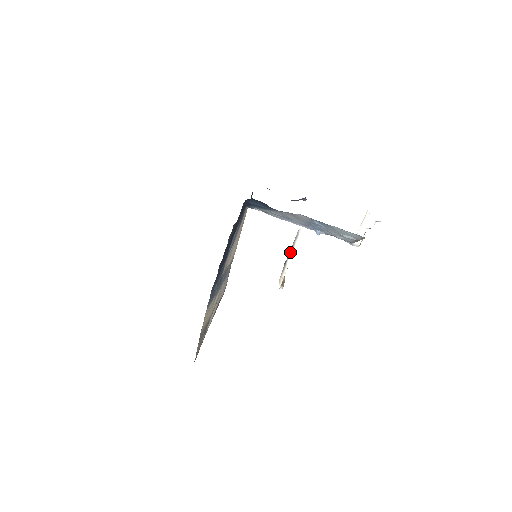
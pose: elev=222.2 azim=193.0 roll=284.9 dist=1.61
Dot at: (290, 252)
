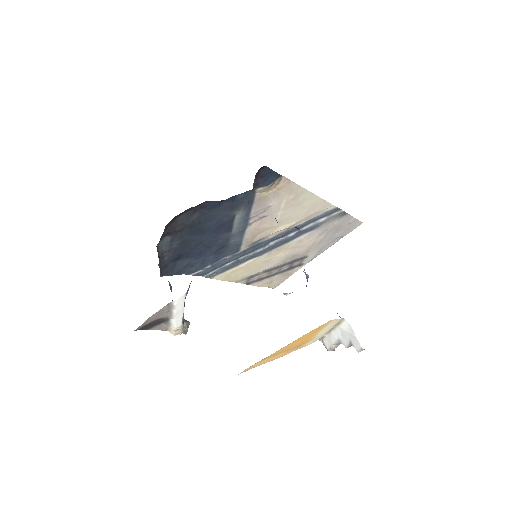
Dot at: (169, 315)
